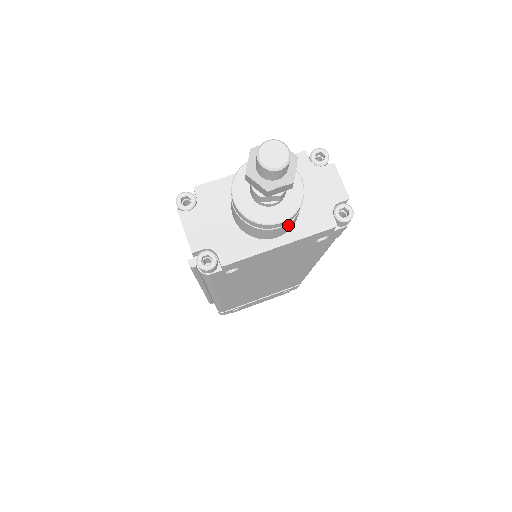
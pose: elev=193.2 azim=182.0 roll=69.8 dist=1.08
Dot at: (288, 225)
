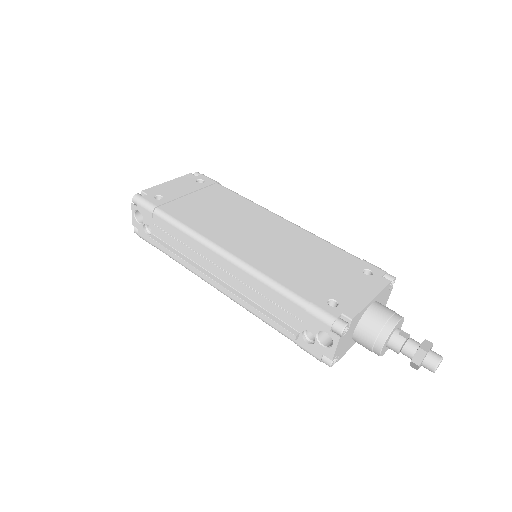
Dot at: occluded
